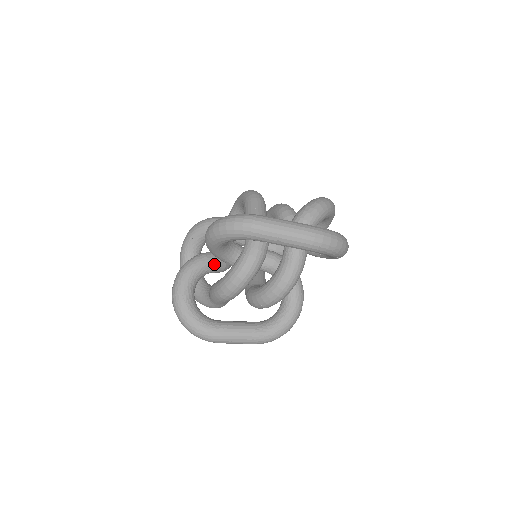
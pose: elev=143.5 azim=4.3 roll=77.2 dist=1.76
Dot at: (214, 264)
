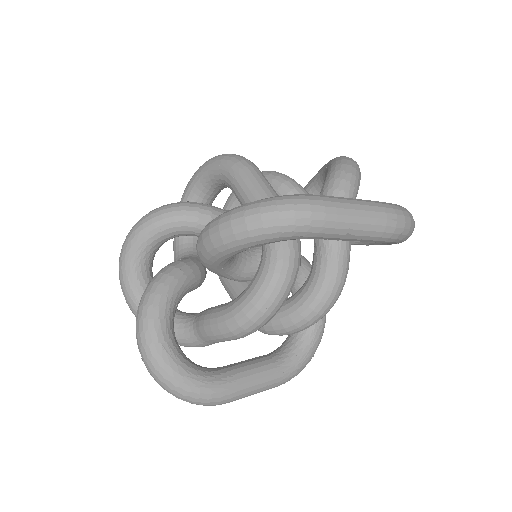
Dot at: (193, 279)
